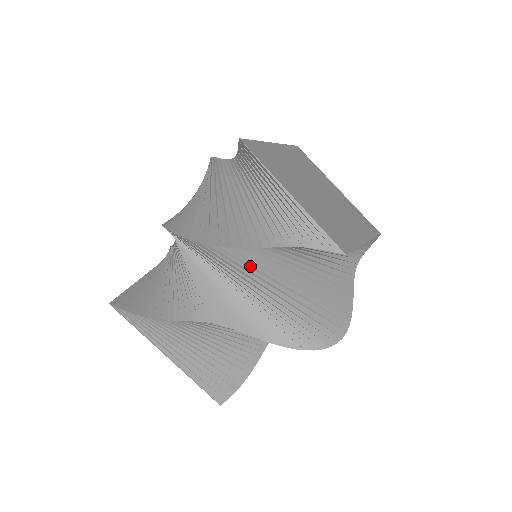
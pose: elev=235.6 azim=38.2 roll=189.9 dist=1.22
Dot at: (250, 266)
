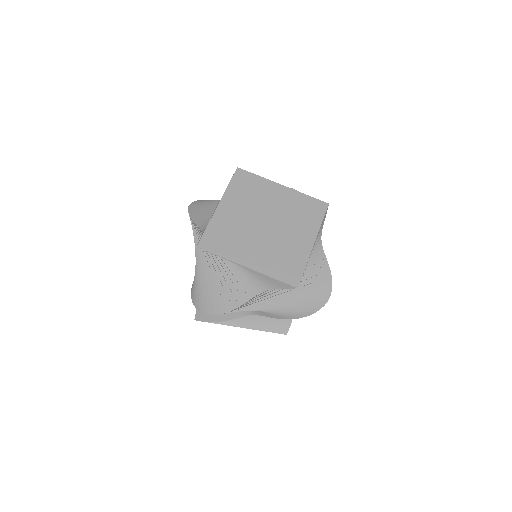
Dot at: (251, 306)
